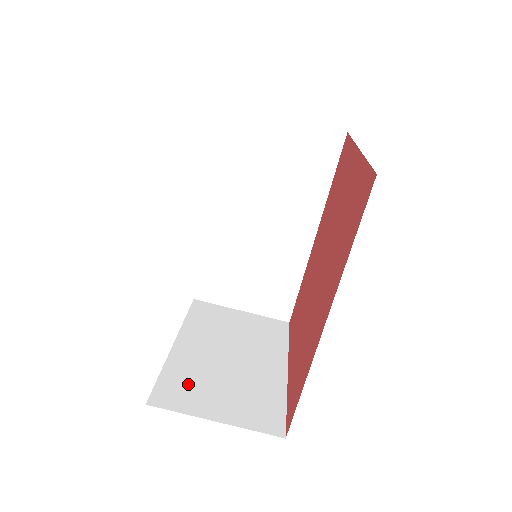
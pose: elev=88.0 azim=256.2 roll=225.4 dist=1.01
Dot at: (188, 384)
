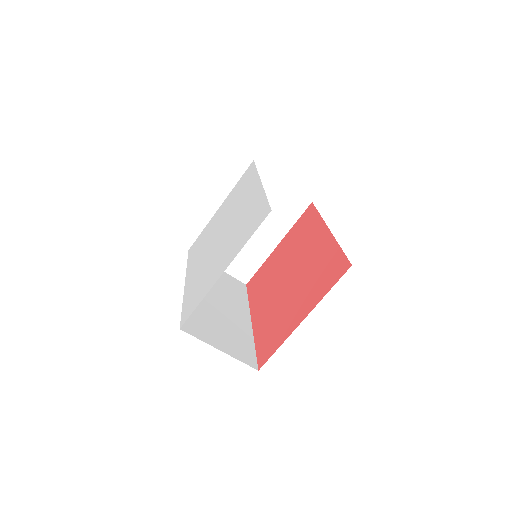
Dot at: occluded
